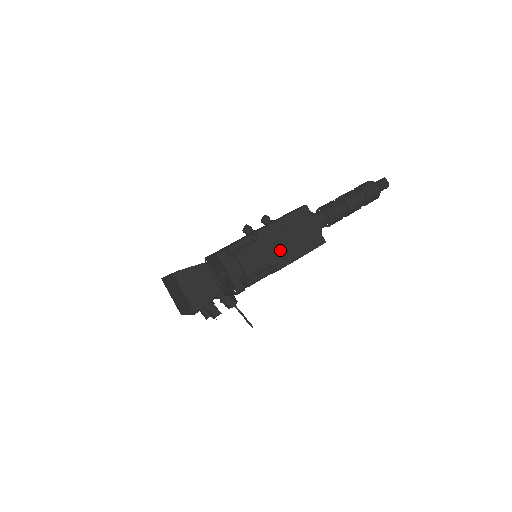
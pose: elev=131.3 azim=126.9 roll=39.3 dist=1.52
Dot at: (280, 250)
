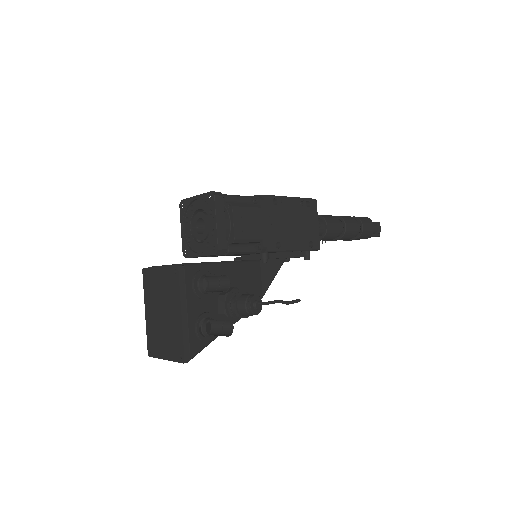
Dot at: occluded
